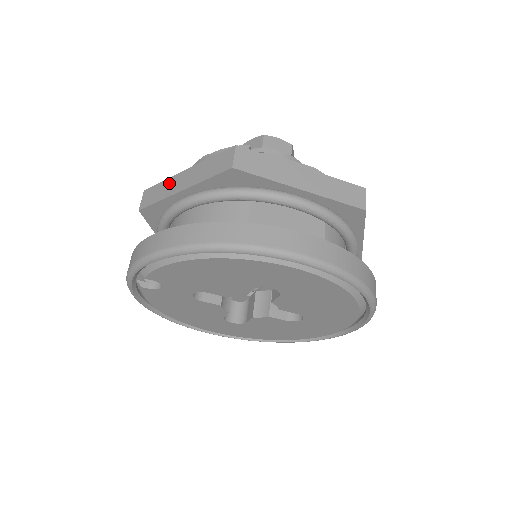
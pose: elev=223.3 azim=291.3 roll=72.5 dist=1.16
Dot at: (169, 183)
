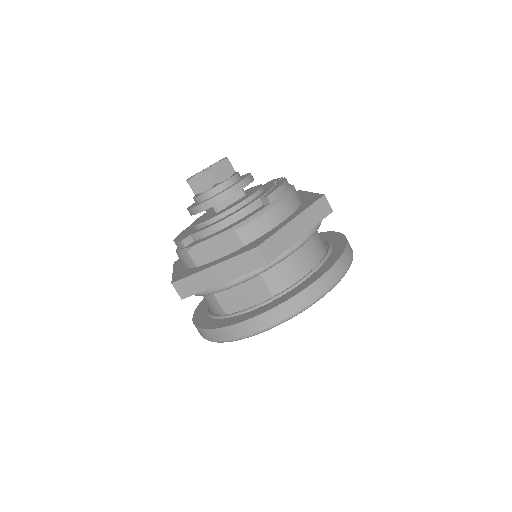
Dot at: occluded
